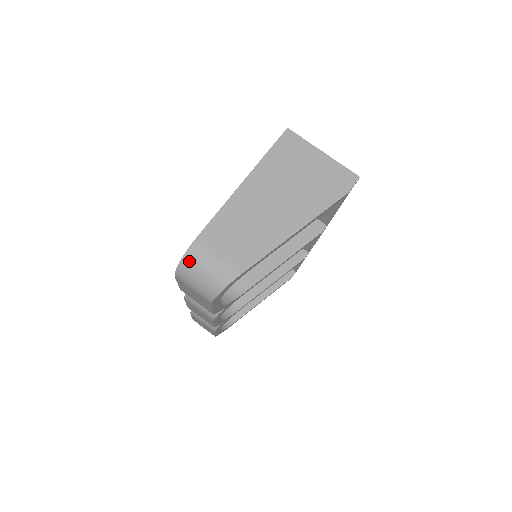
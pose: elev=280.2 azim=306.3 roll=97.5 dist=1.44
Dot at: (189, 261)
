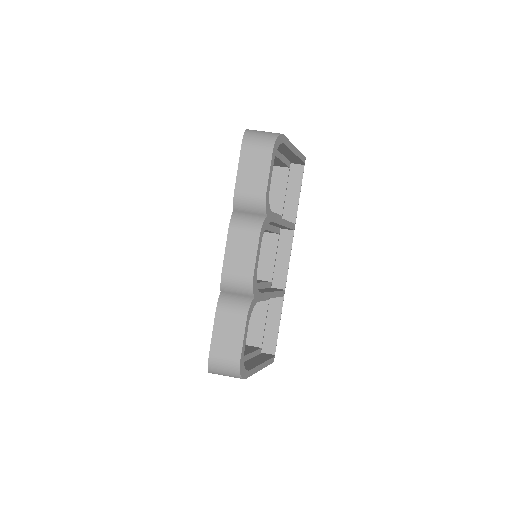
Dot at: (250, 131)
